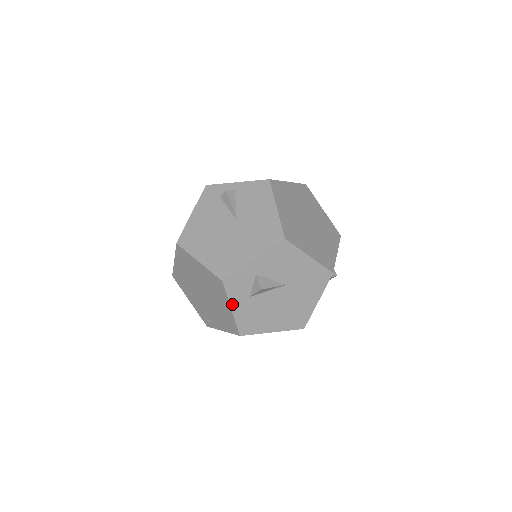
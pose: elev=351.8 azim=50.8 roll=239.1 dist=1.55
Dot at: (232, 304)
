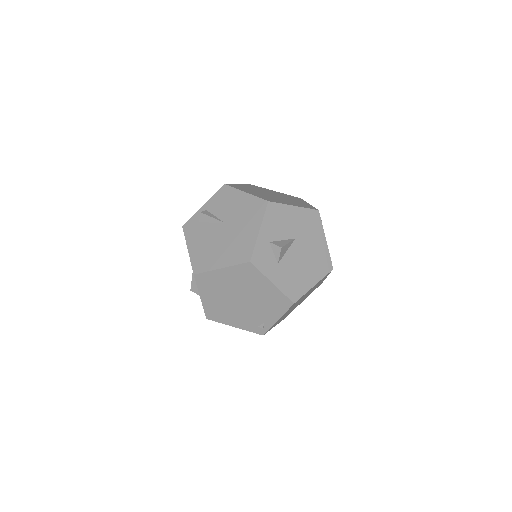
Dot at: (270, 278)
